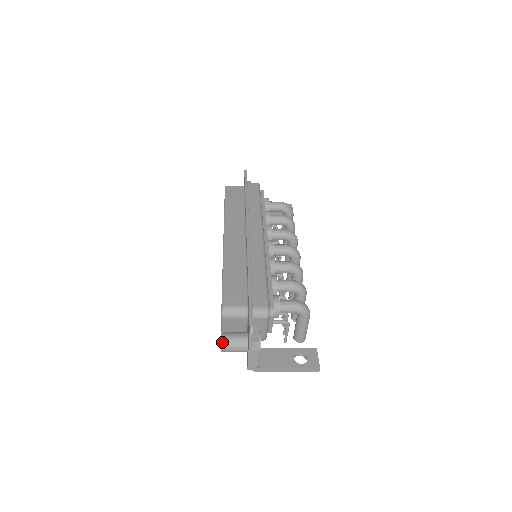
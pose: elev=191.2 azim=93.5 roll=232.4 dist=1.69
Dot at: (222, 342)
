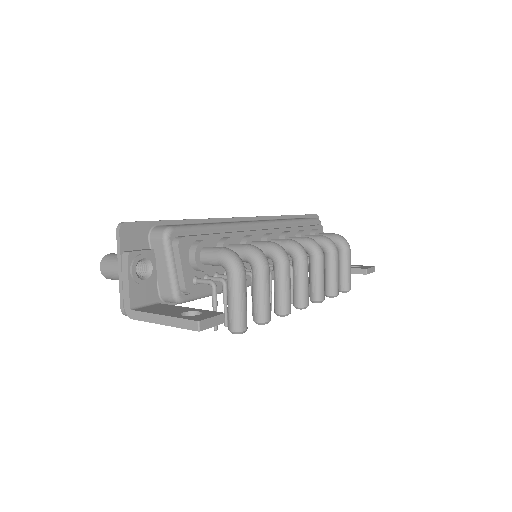
Dot at: (104, 257)
